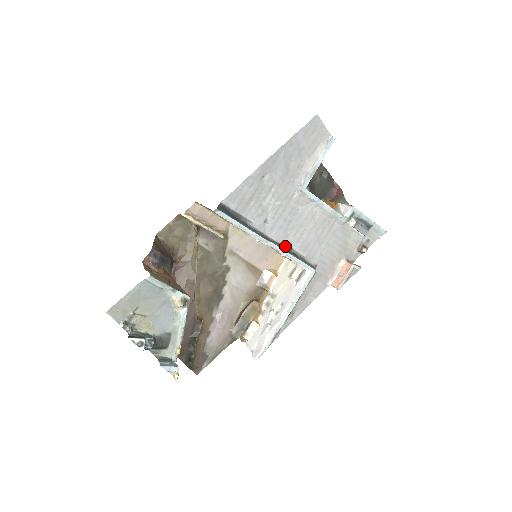
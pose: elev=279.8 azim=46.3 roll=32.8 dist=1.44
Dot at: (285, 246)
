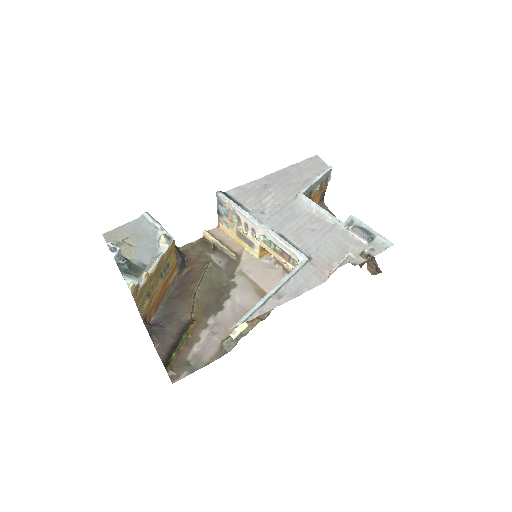
Dot at: (279, 235)
